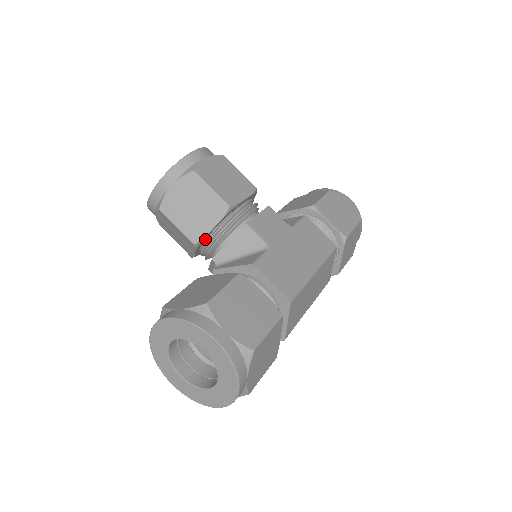
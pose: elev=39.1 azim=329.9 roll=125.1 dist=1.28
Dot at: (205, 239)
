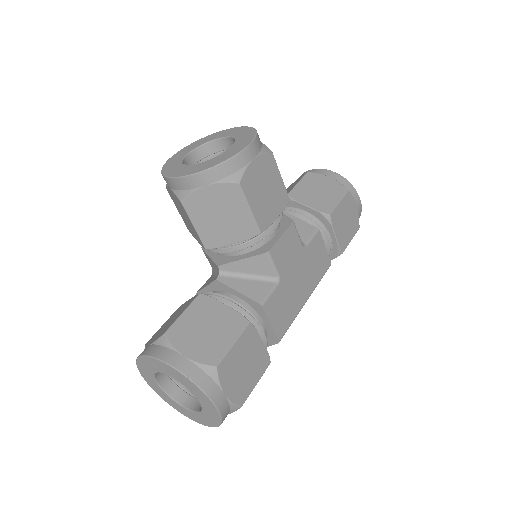
Dot at: occluded
